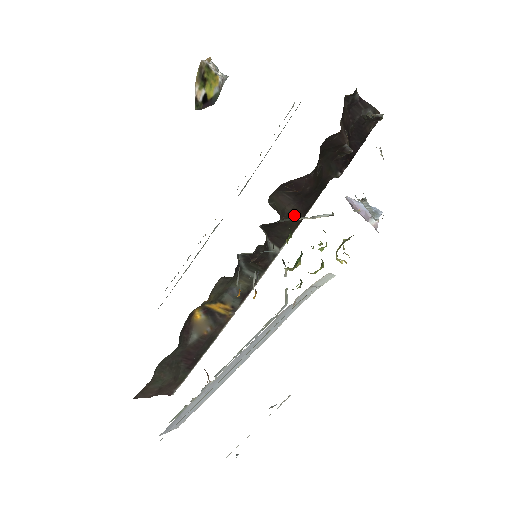
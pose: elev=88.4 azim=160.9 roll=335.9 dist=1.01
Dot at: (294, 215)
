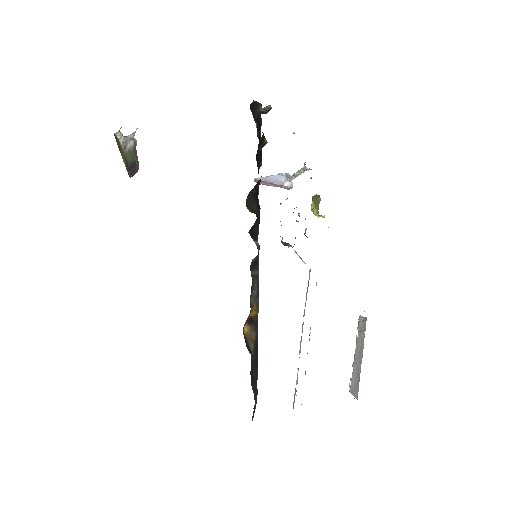
Dot at: (258, 210)
